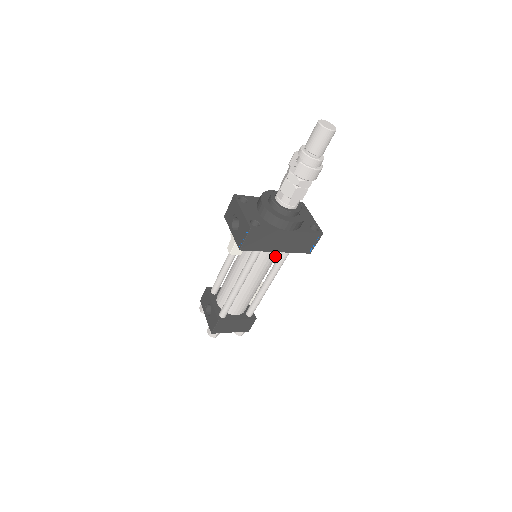
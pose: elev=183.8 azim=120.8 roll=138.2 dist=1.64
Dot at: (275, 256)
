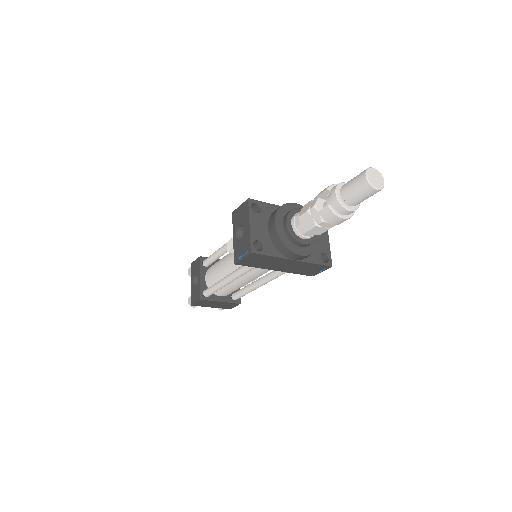
Dot at: occluded
